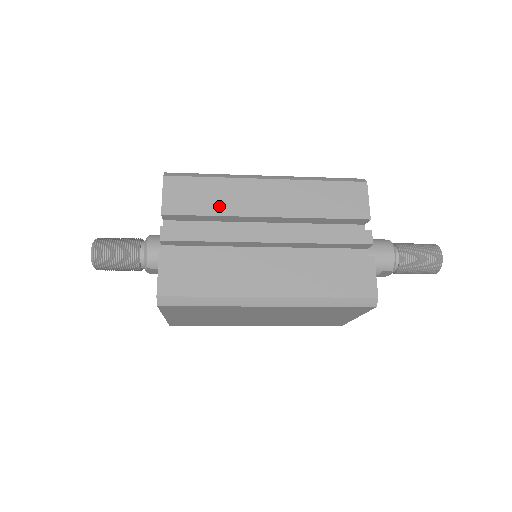
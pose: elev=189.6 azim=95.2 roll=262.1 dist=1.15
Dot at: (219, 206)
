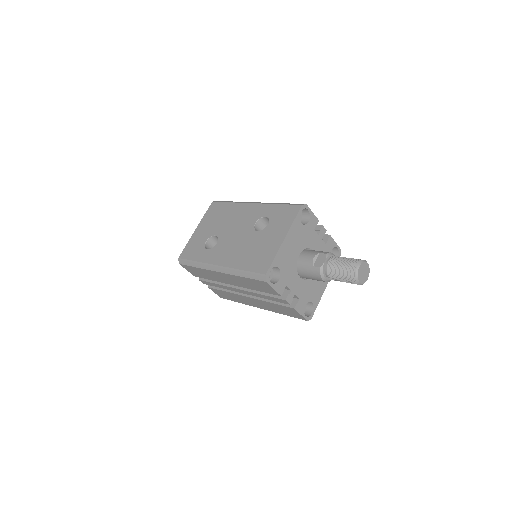
Dot at: (211, 278)
